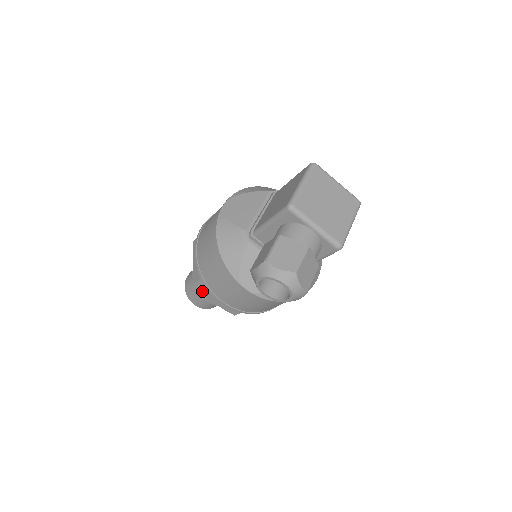
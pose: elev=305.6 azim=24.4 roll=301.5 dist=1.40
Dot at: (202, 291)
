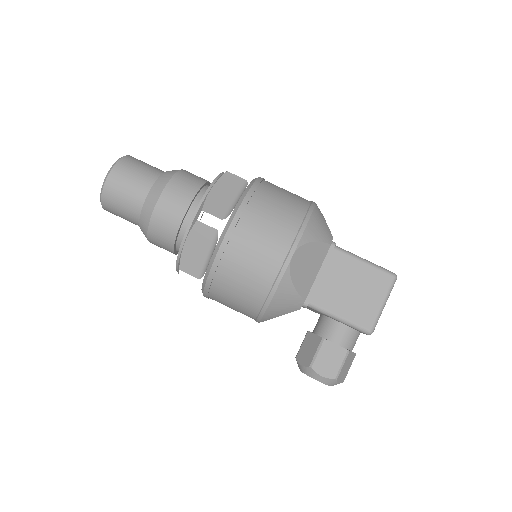
Dot at: occluded
